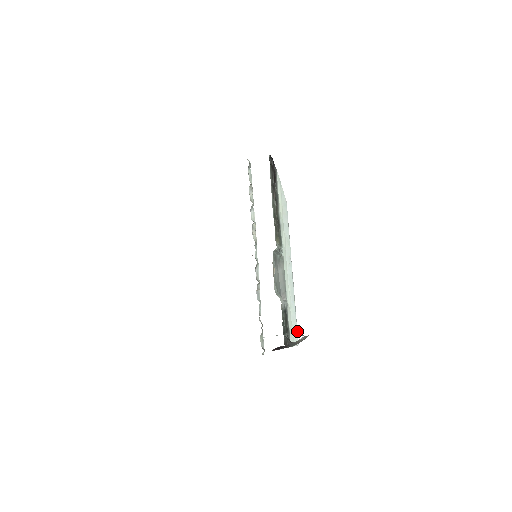
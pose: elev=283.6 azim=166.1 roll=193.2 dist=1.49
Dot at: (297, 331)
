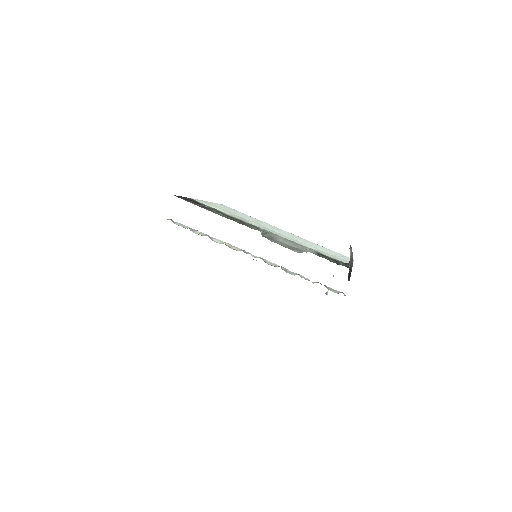
Dot at: (341, 254)
